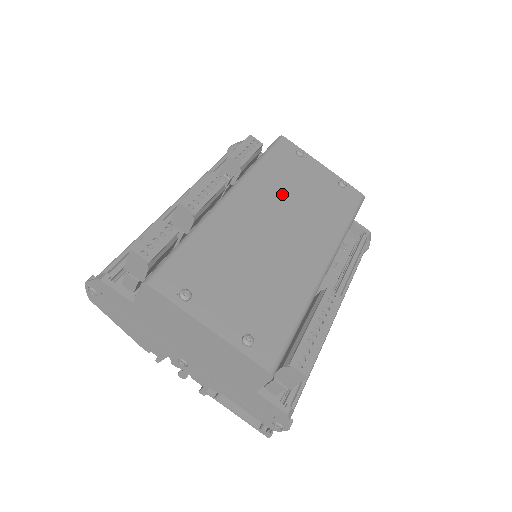
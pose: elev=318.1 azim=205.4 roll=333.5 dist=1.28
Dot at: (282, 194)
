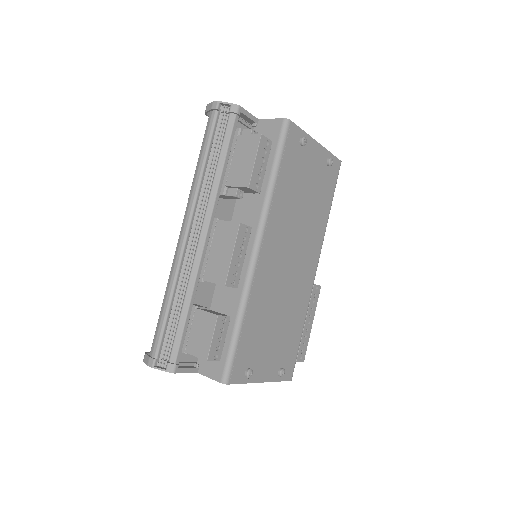
Dot at: (292, 215)
